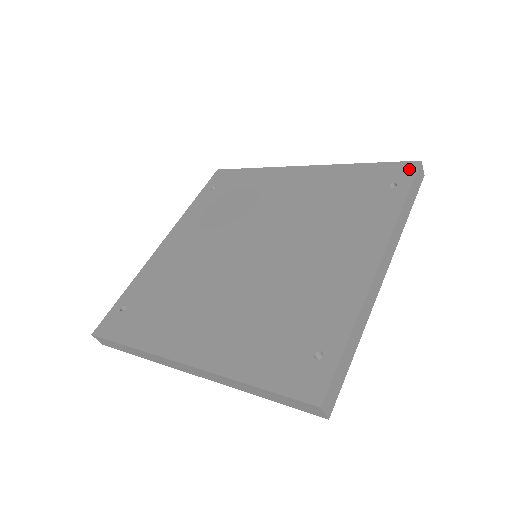
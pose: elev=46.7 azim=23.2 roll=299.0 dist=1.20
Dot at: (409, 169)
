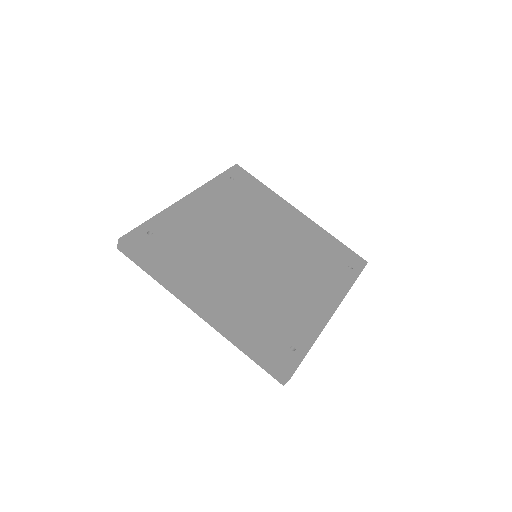
Dot at: (361, 263)
